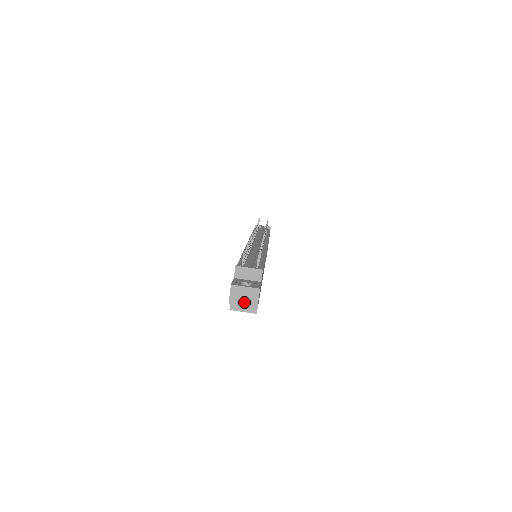
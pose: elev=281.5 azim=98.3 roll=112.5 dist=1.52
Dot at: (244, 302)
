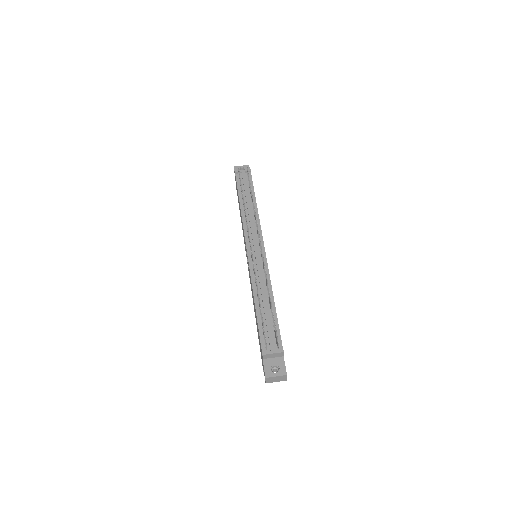
Dot at: (277, 381)
